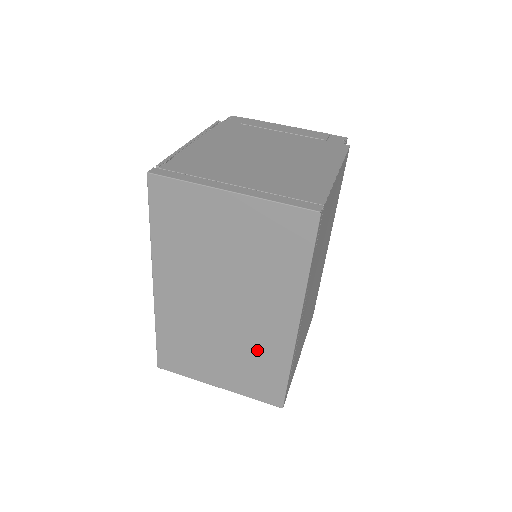
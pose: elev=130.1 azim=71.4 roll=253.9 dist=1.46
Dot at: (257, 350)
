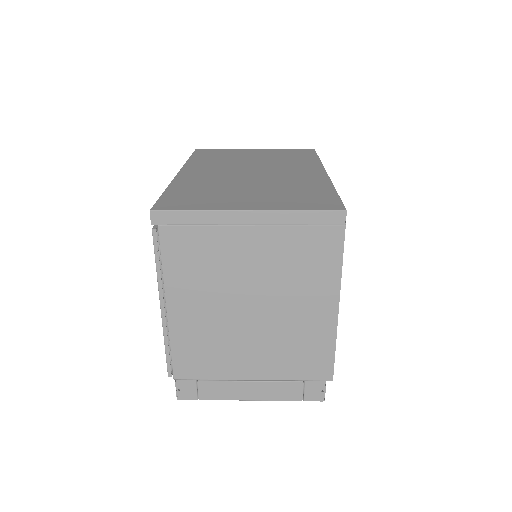
Dot at: (293, 184)
